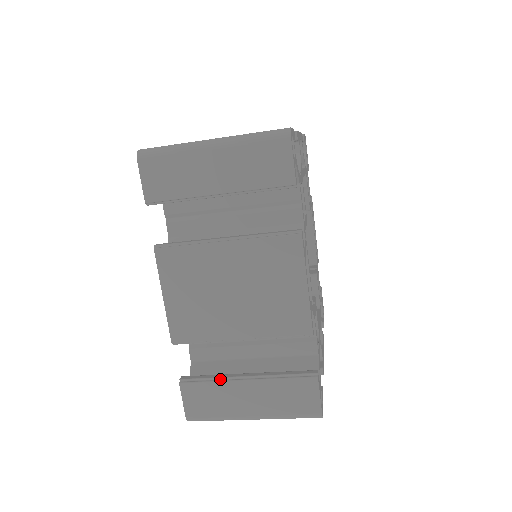
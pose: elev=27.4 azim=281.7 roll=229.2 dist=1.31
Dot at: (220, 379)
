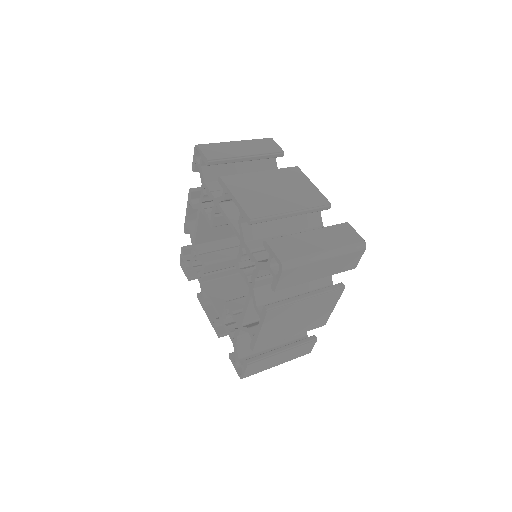
Dot at: (269, 356)
